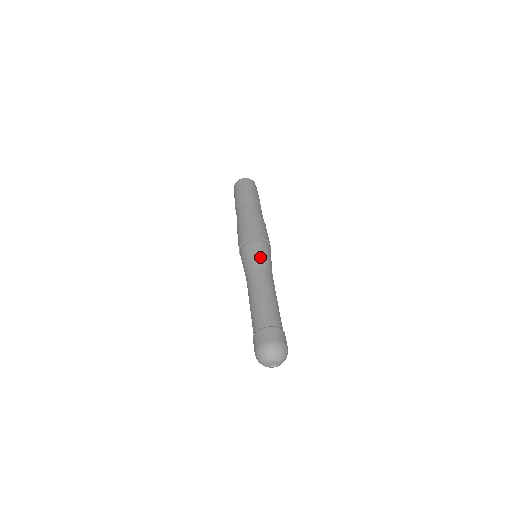
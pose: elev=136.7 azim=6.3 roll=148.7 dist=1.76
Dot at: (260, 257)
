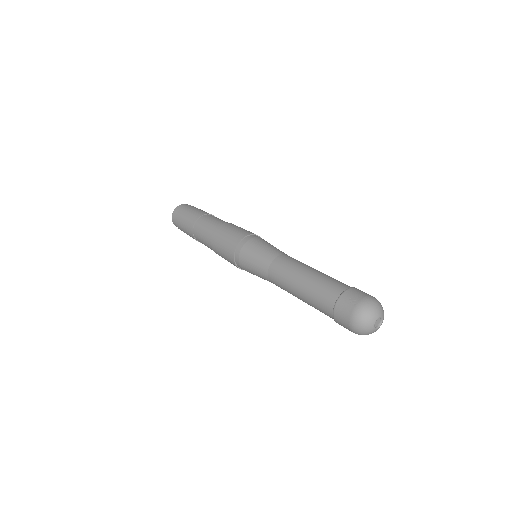
Dot at: occluded
